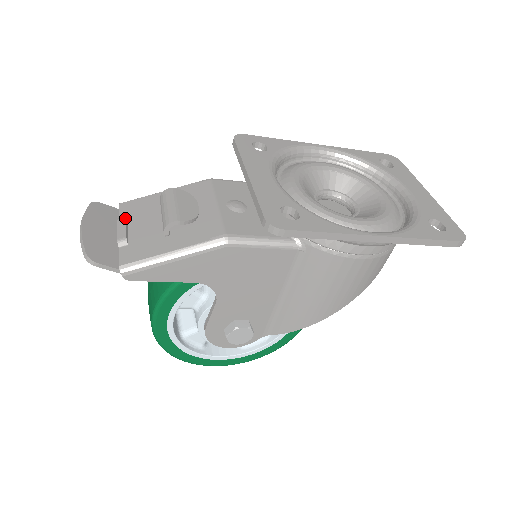
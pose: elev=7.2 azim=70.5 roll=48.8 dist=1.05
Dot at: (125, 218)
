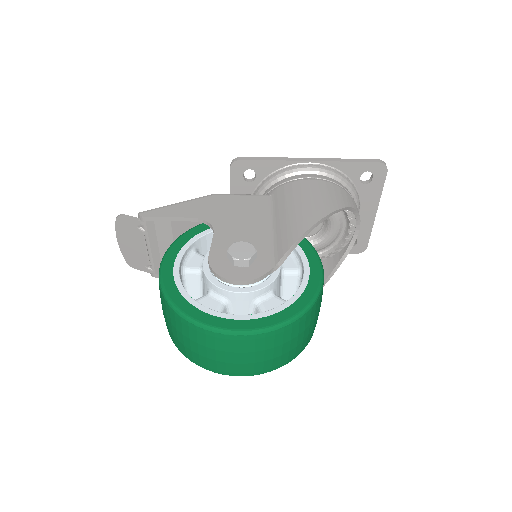
Dot at: occluded
